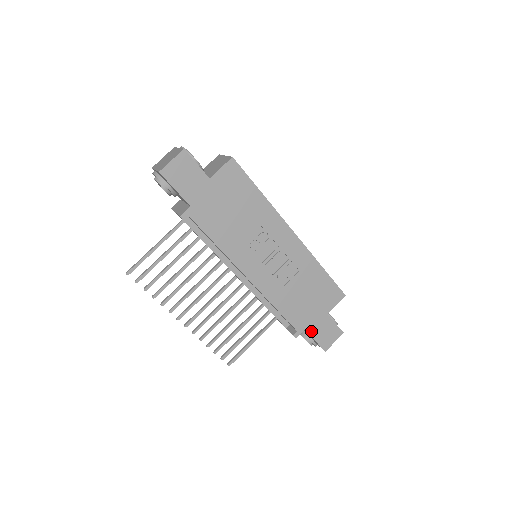
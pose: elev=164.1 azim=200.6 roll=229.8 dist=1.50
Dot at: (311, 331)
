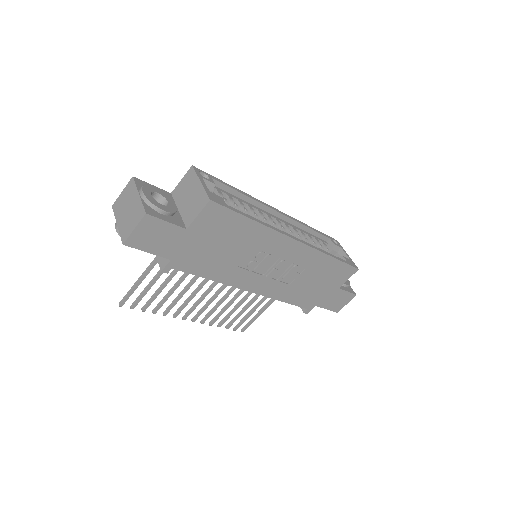
Dot at: (322, 304)
